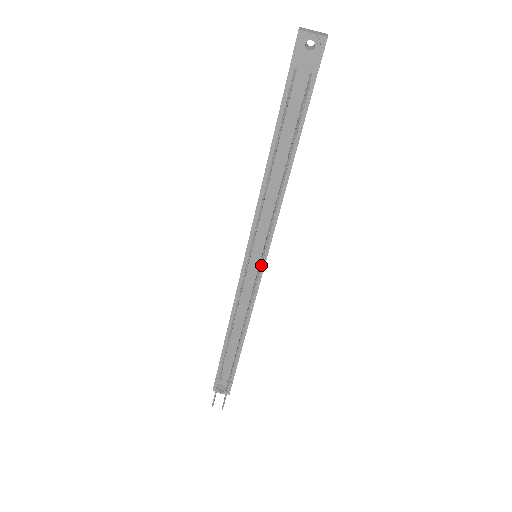
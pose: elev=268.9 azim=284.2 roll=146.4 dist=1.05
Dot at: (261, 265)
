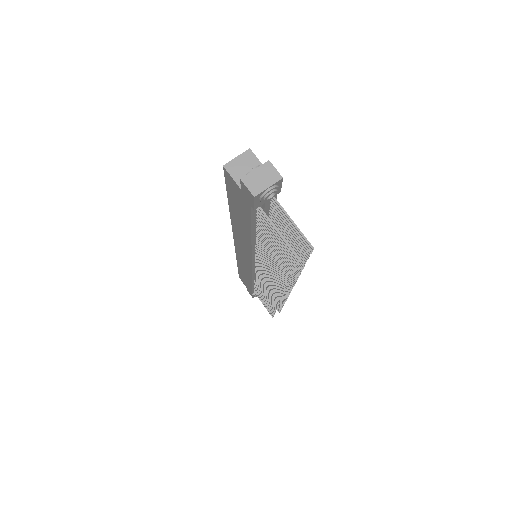
Dot at: (291, 287)
